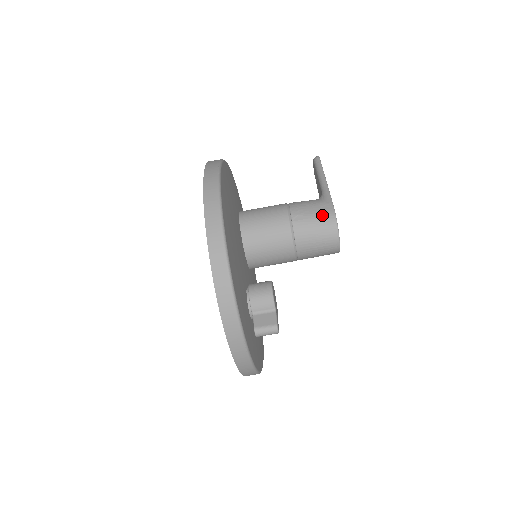
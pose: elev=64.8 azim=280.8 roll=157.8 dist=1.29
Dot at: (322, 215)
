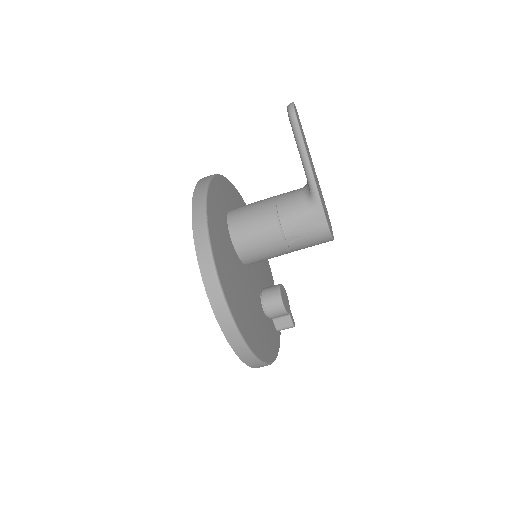
Dot at: (316, 232)
